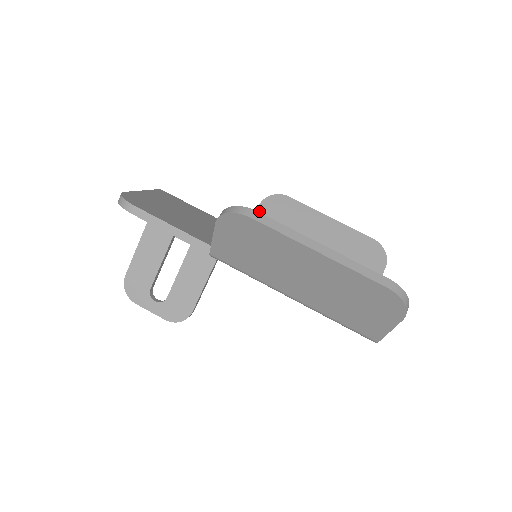
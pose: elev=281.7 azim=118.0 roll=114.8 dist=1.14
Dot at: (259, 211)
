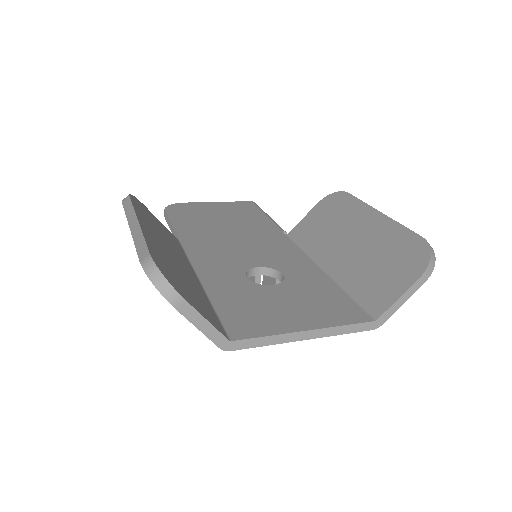
Dot at: (311, 212)
